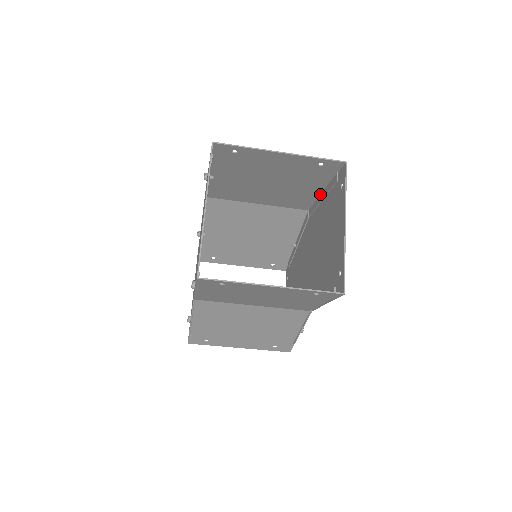
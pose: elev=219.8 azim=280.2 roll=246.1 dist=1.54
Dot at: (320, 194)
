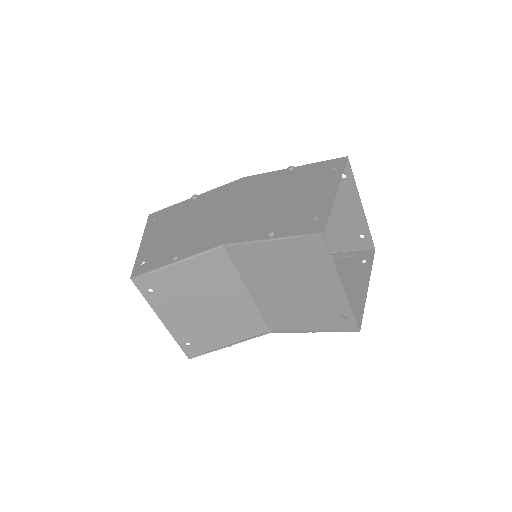
Dot at: occluded
